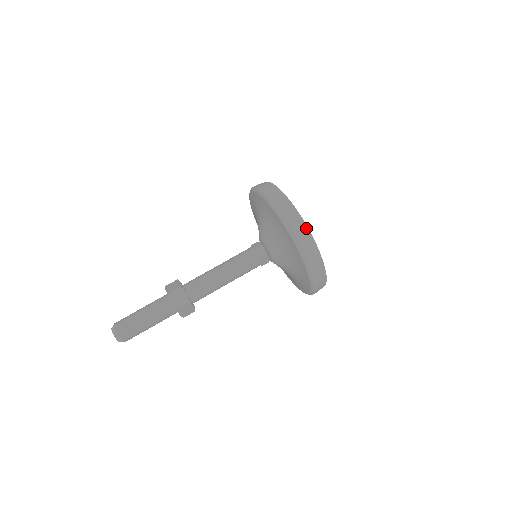
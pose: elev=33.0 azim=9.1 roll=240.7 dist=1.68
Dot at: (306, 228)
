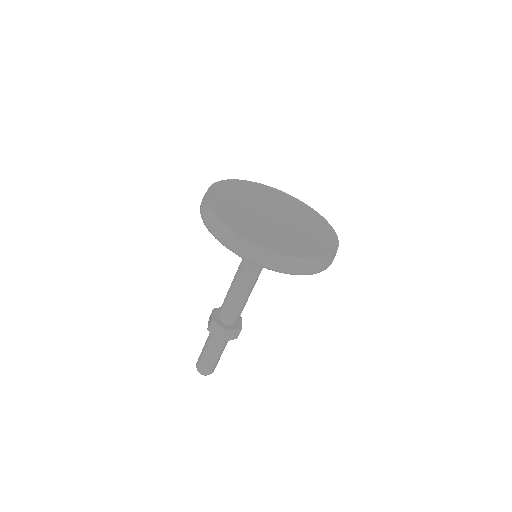
Dot at: (242, 239)
